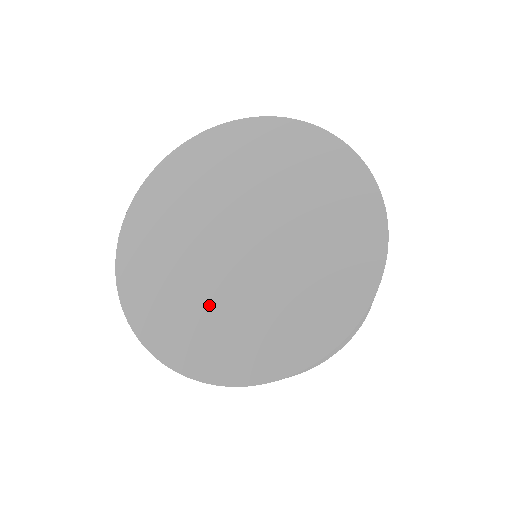
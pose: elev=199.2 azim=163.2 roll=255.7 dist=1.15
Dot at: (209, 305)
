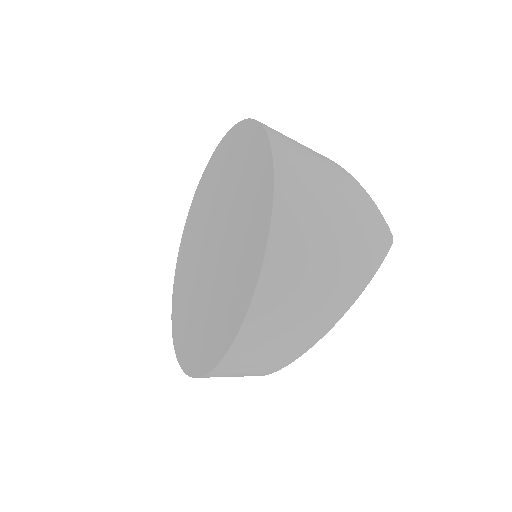
Dot at: (192, 303)
